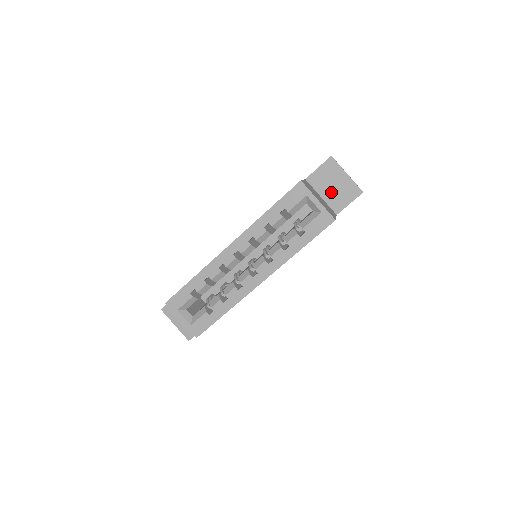
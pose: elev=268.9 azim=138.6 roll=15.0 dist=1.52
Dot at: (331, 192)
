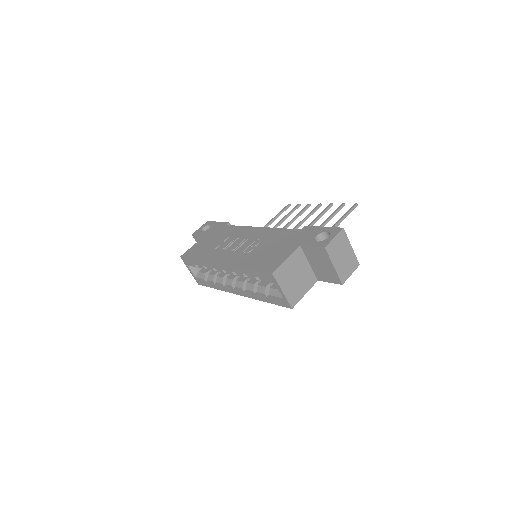
Dot at: (318, 266)
